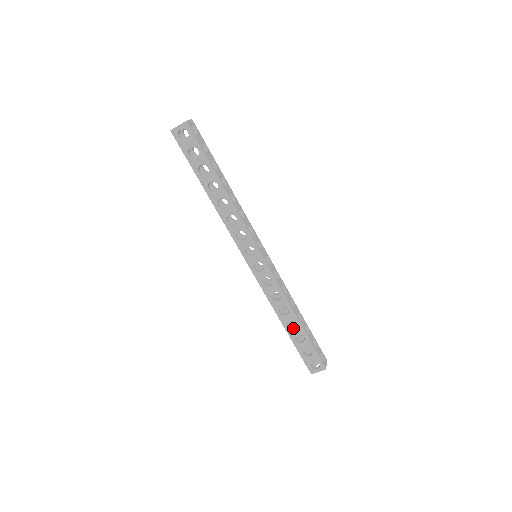
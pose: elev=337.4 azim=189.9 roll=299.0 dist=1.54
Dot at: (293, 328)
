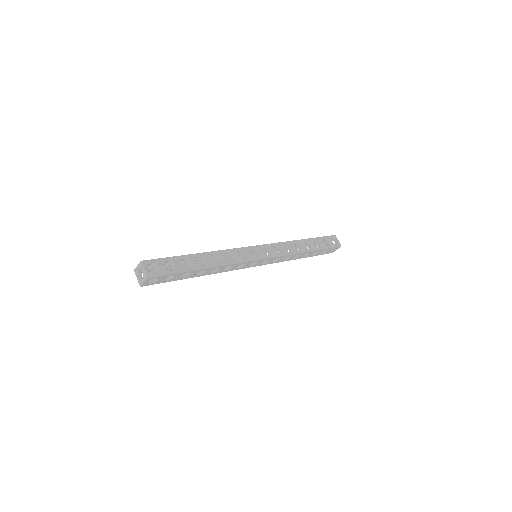
Dot at: (308, 254)
